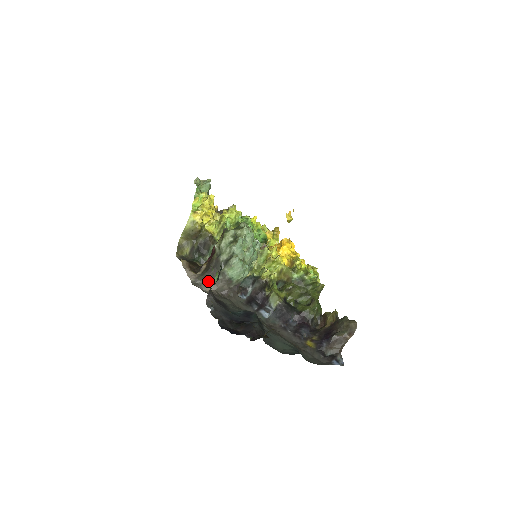
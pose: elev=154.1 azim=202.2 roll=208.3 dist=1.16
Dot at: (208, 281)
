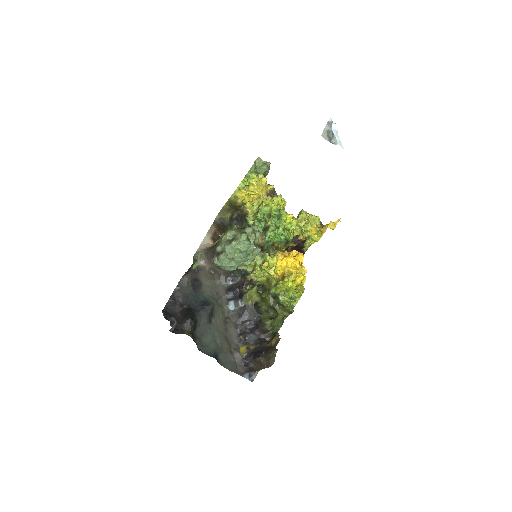
Dot at: (207, 258)
